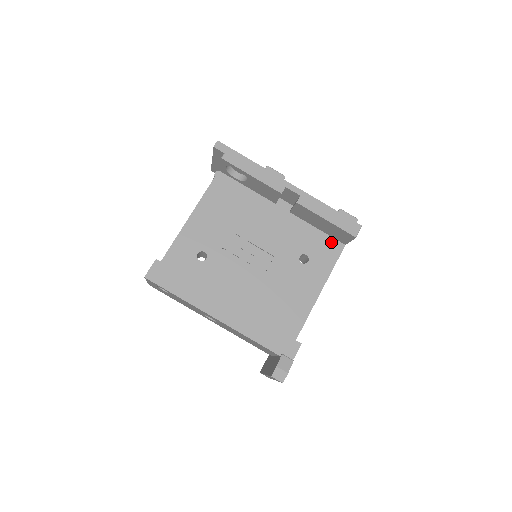
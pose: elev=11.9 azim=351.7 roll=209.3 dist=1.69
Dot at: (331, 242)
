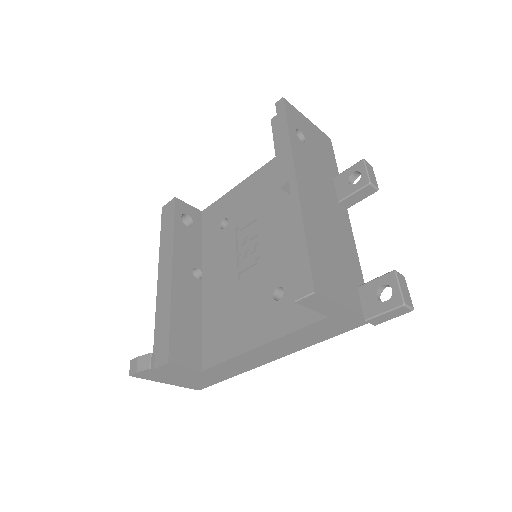
Dot at: occluded
